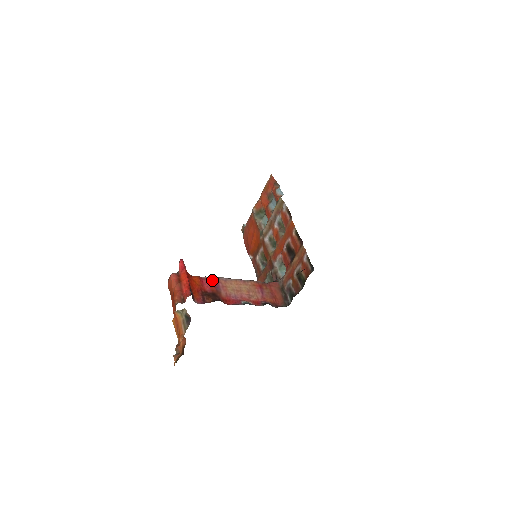
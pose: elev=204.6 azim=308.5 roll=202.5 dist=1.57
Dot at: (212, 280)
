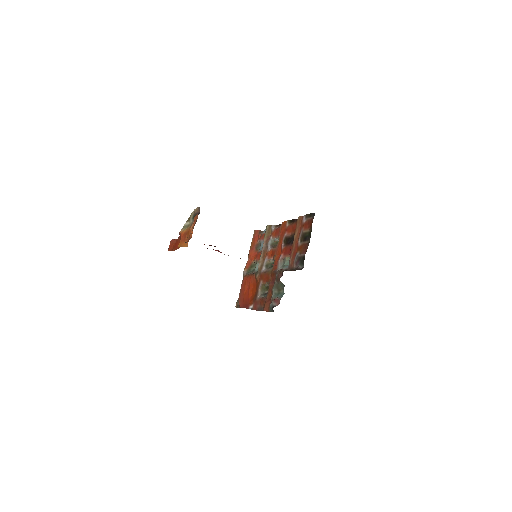
Dot at: (215, 250)
